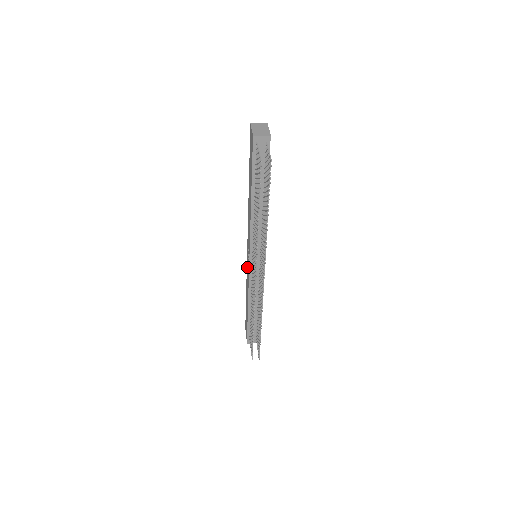
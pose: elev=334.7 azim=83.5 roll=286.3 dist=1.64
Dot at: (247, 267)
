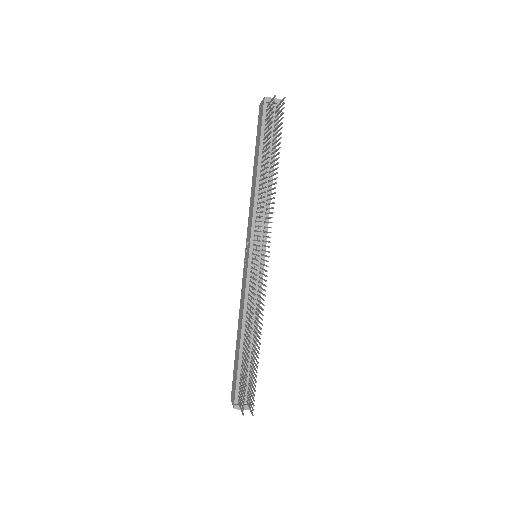
Dot at: (243, 281)
